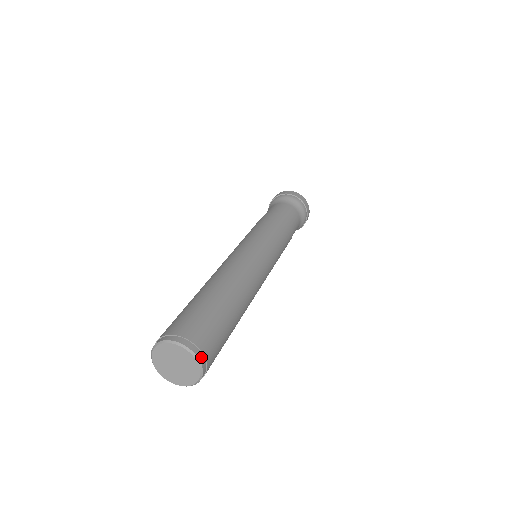
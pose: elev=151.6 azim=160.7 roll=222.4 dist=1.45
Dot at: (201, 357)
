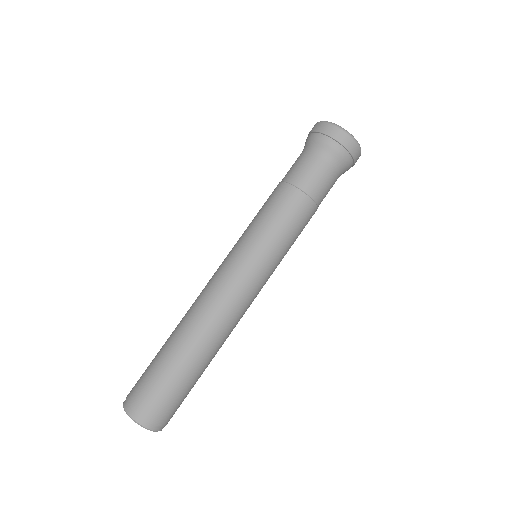
Dot at: (155, 427)
